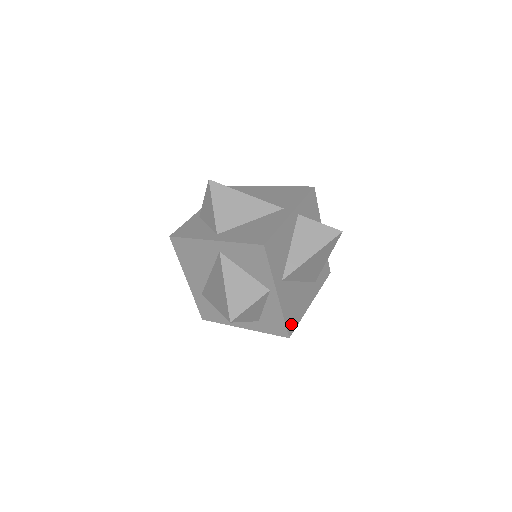
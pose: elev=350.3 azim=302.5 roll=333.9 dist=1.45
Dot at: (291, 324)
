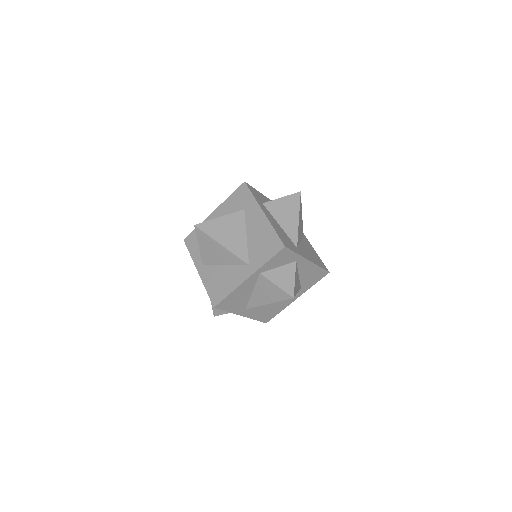
Dot at: (267, 318)
